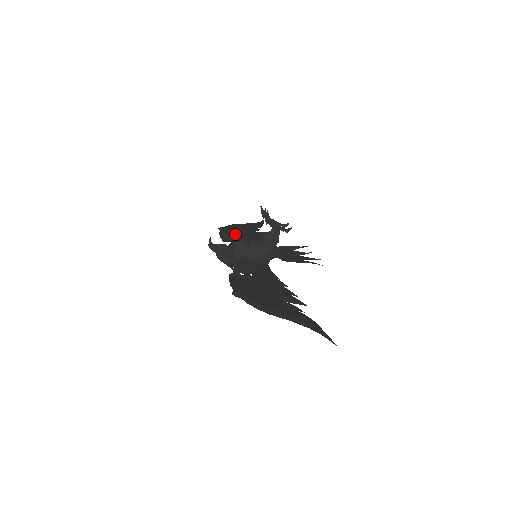
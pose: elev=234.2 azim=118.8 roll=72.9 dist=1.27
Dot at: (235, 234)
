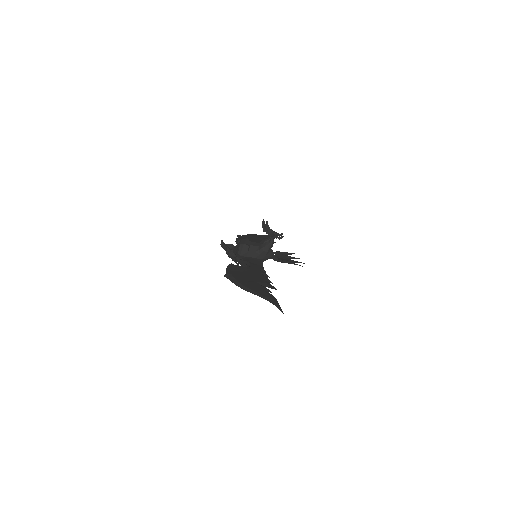
Dot at: occluded
